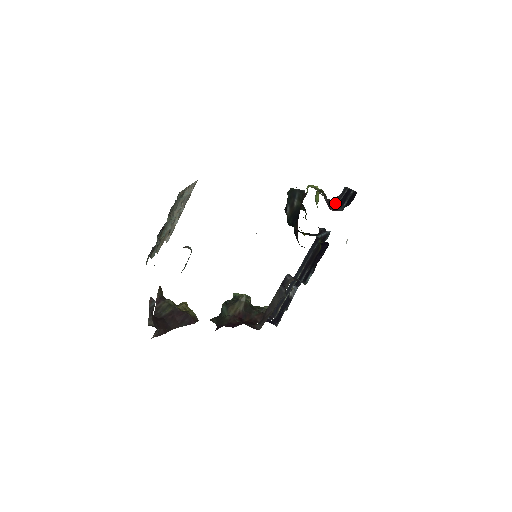
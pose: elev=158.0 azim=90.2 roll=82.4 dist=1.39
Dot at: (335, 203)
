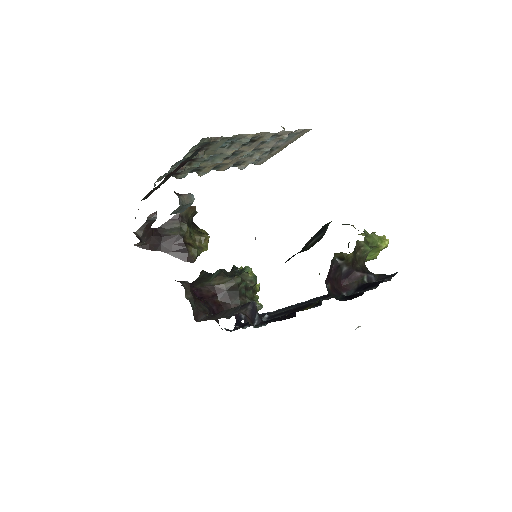
Dot at: (360, 280)
